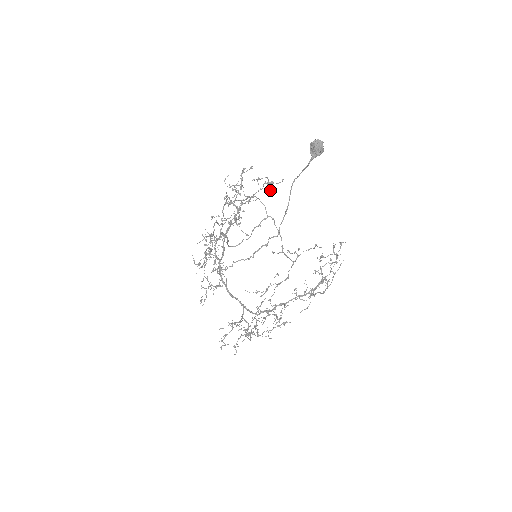
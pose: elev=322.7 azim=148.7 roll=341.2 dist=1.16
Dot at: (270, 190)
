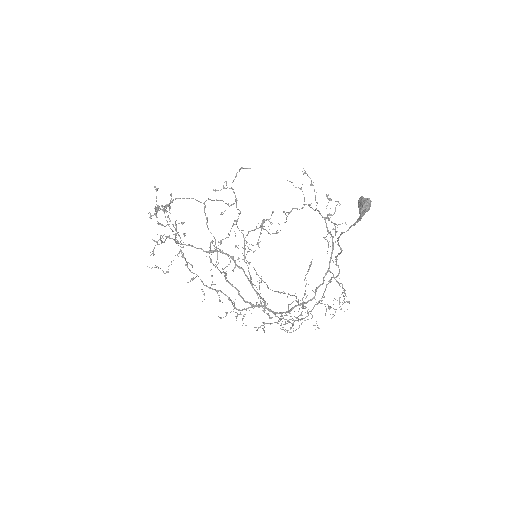
Dot at: occluded
